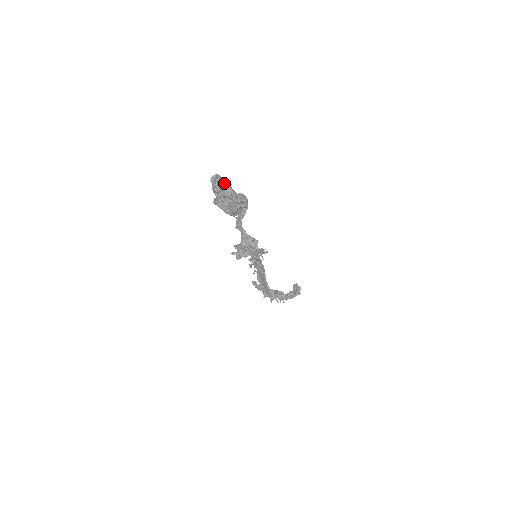
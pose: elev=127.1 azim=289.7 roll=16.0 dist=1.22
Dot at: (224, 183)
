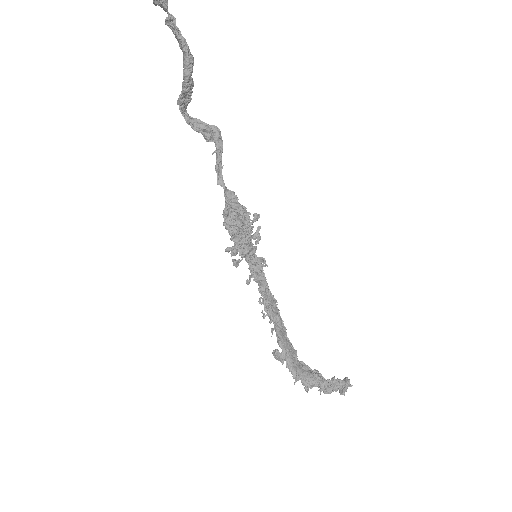
Dot at: (164, 2)
